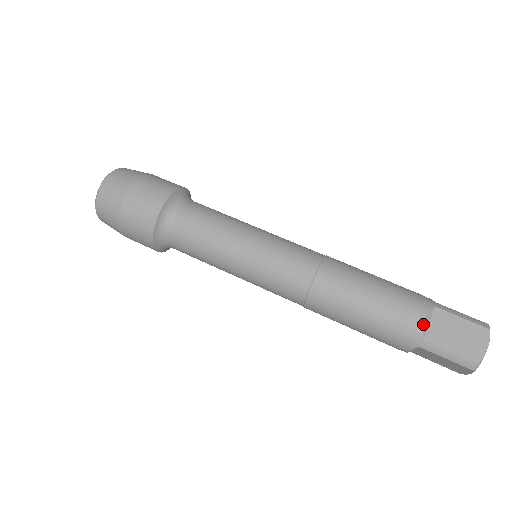
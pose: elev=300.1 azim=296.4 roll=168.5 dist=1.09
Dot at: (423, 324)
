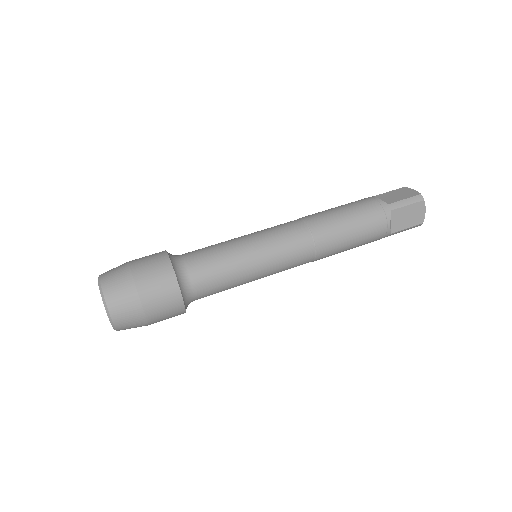
Dot at: (379, 199)
